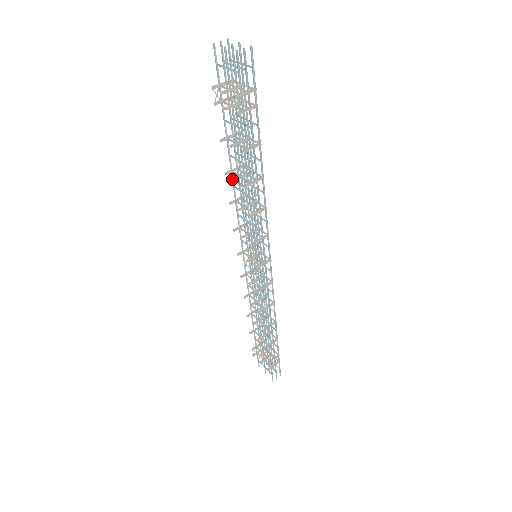
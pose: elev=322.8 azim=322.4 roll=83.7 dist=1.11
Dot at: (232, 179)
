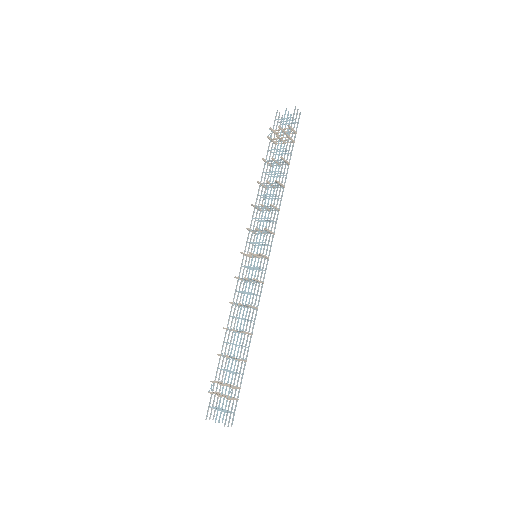
Dot at: (259, 189)
